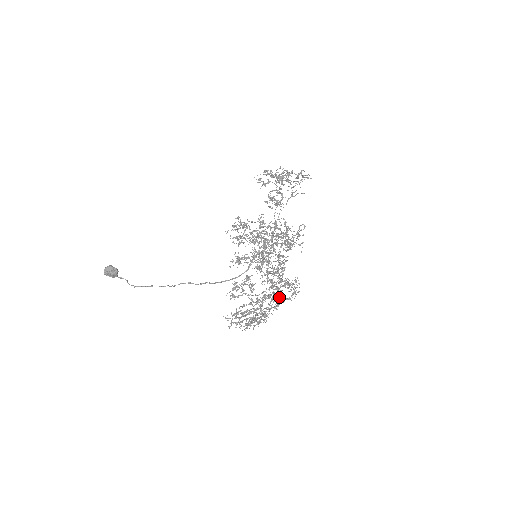
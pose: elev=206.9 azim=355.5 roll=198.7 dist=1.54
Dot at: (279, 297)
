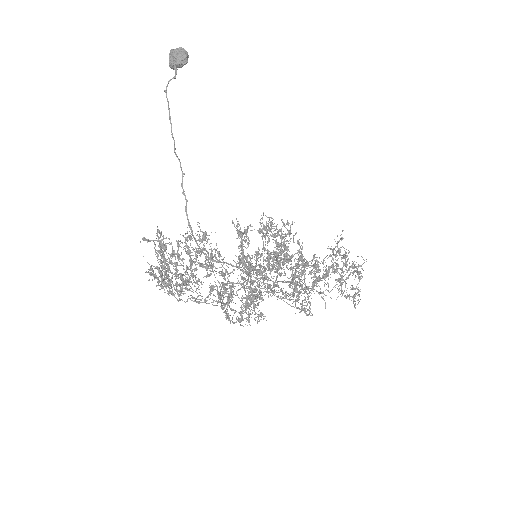
Dot at: (232, 295)
